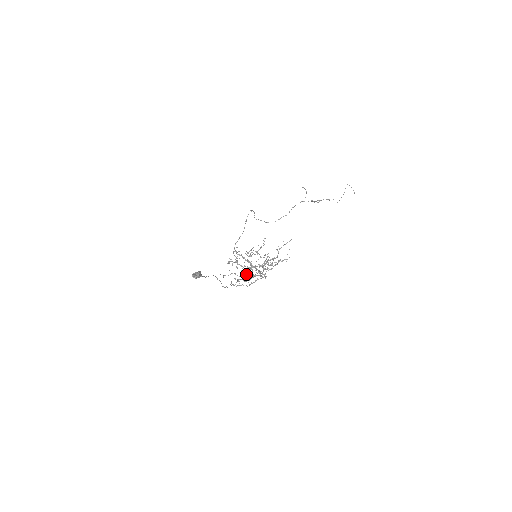
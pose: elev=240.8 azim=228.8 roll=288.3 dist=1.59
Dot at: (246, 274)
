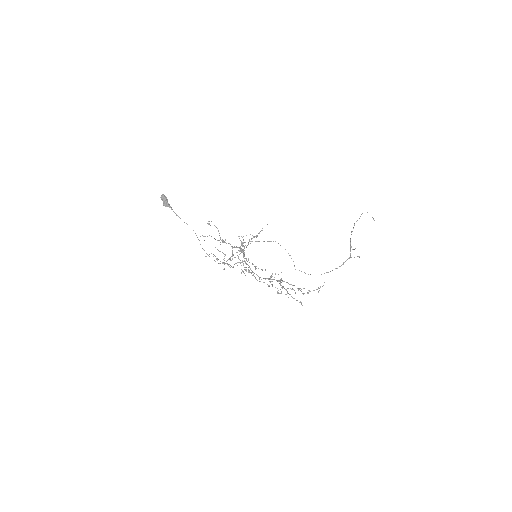
Dot at: occluded
